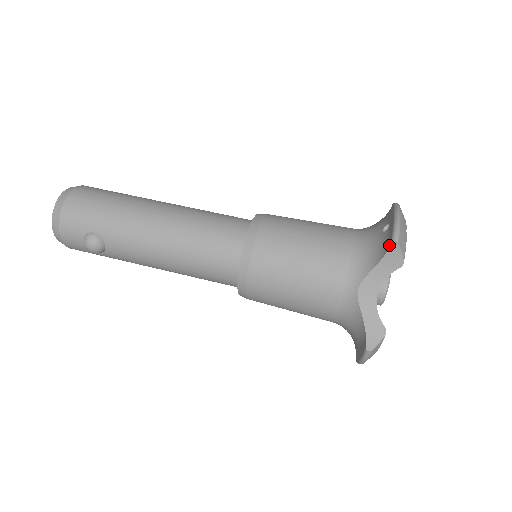
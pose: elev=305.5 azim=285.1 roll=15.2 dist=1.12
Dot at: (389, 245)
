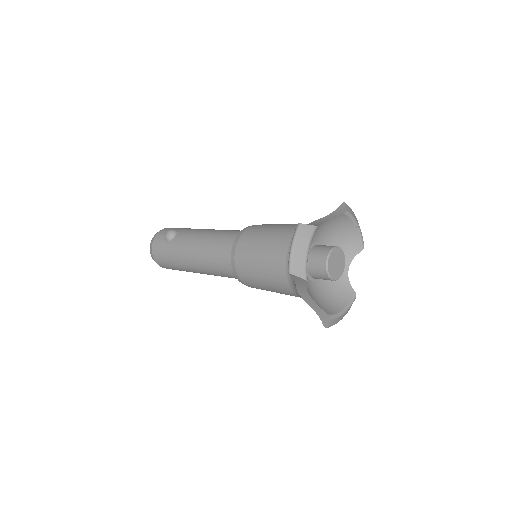
Dot at: (340, 206)
